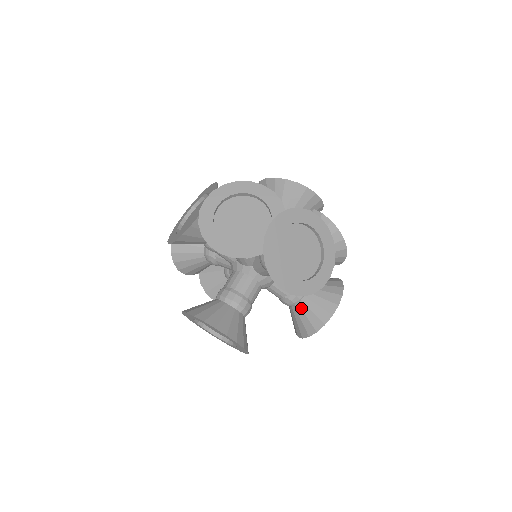
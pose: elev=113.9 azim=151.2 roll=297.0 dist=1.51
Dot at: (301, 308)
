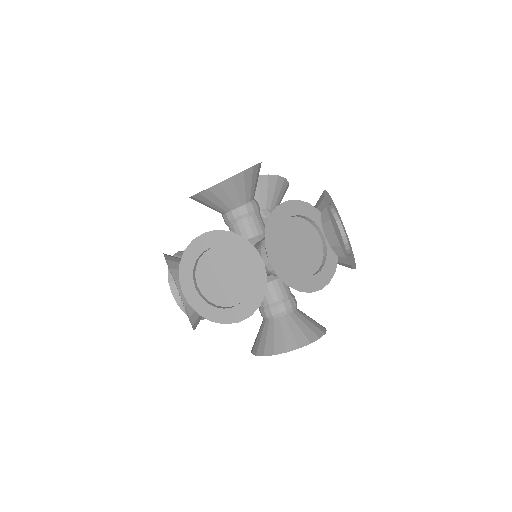
Dot at: occluded
